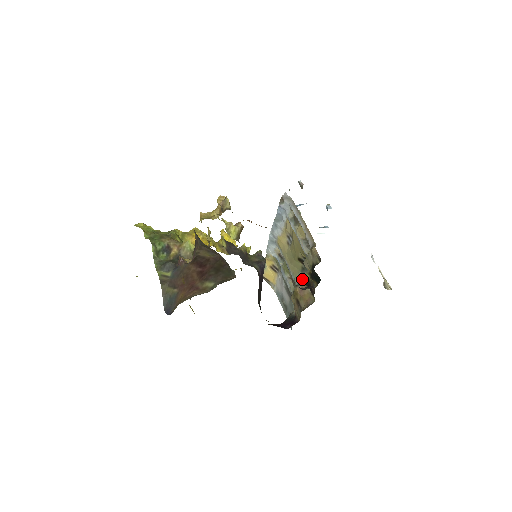
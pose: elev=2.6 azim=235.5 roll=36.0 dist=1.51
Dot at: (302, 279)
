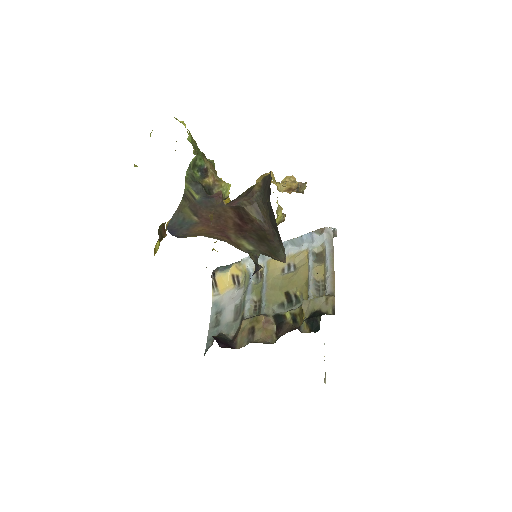
Dot at: (276, 313)
